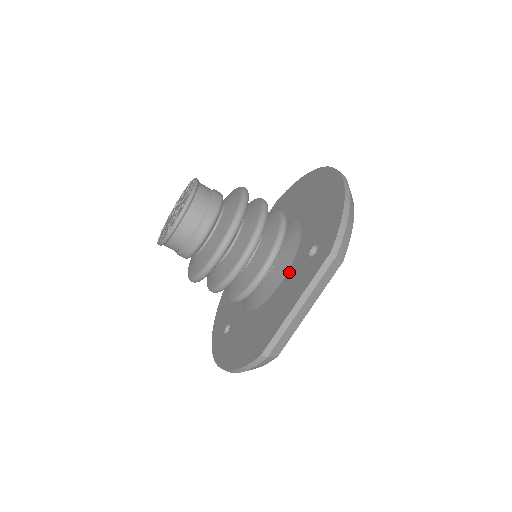
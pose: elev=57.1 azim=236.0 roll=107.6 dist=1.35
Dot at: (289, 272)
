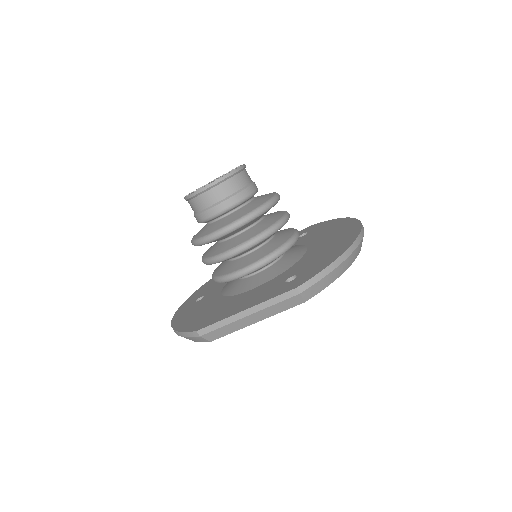
Dot at: (265, 284)
